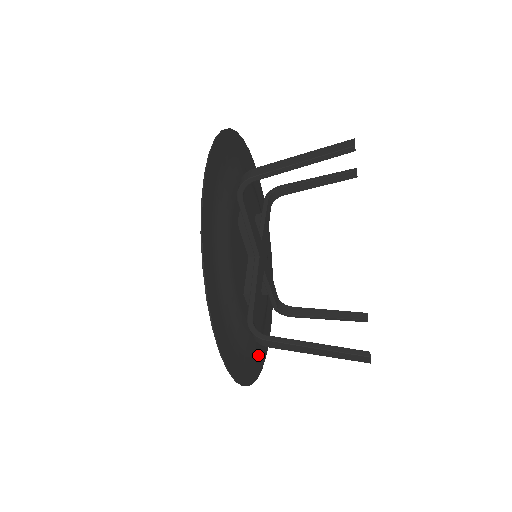
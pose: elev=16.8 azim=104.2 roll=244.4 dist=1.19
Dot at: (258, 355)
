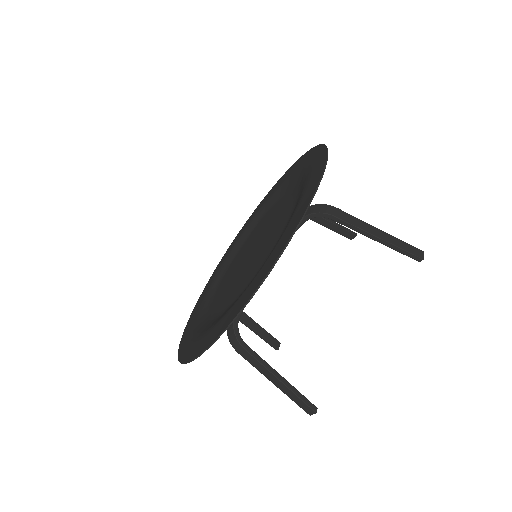
Dot at: occluded
